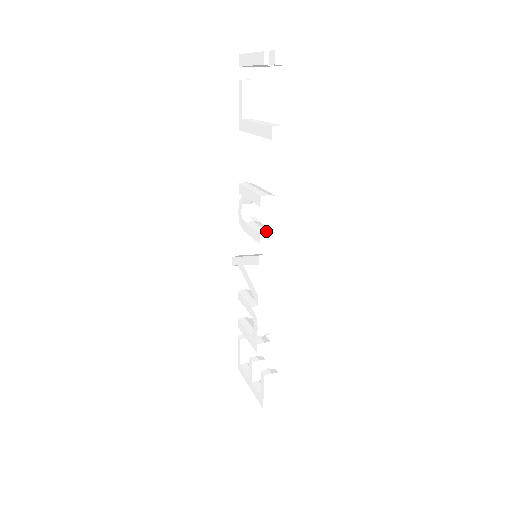
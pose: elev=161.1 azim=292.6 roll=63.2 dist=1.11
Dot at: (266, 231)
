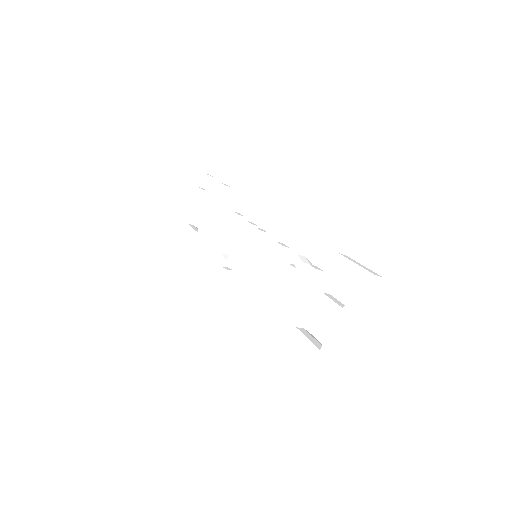
Dot at: occluded
